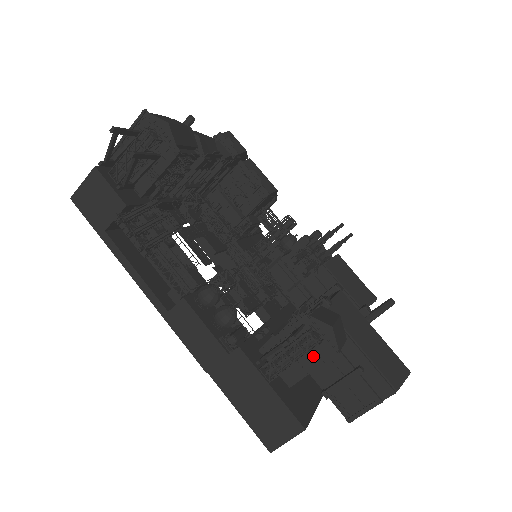
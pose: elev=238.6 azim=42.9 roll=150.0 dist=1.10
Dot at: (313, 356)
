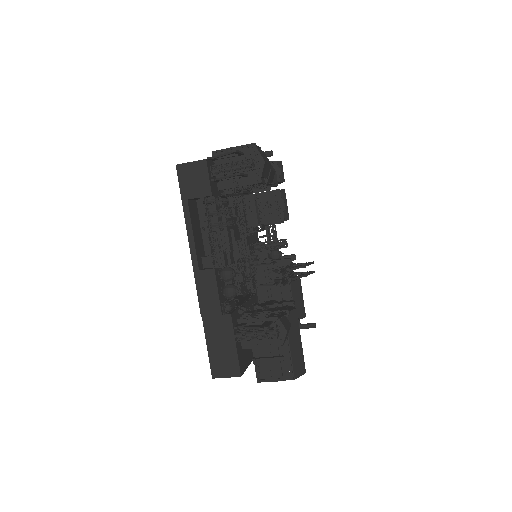
Dot at: (267, 340)
